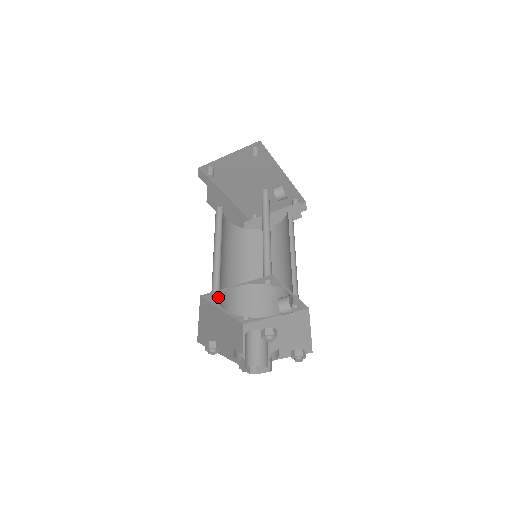
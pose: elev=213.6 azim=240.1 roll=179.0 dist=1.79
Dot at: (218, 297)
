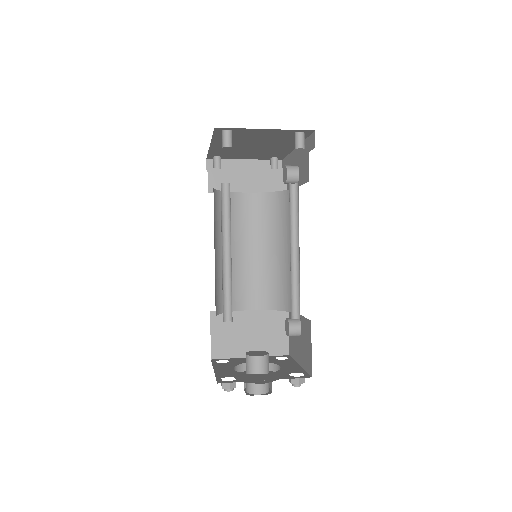
Dot at: (228, 320)
